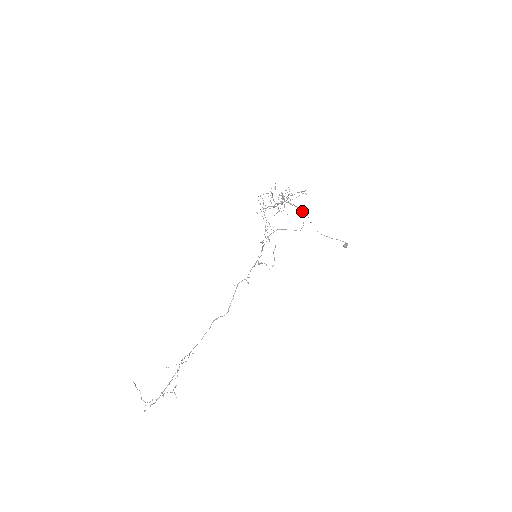
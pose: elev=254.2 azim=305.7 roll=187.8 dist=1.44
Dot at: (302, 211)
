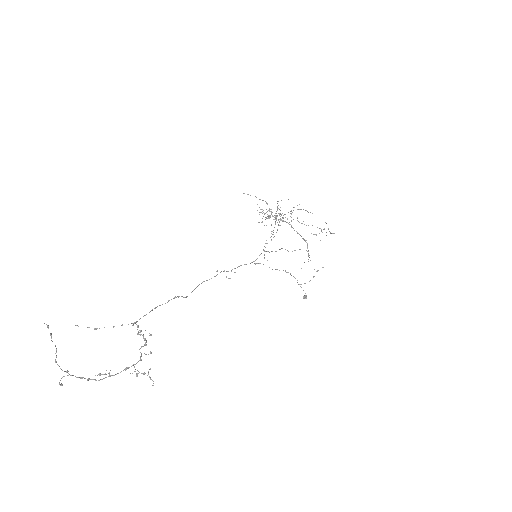
Dot at: occluded
